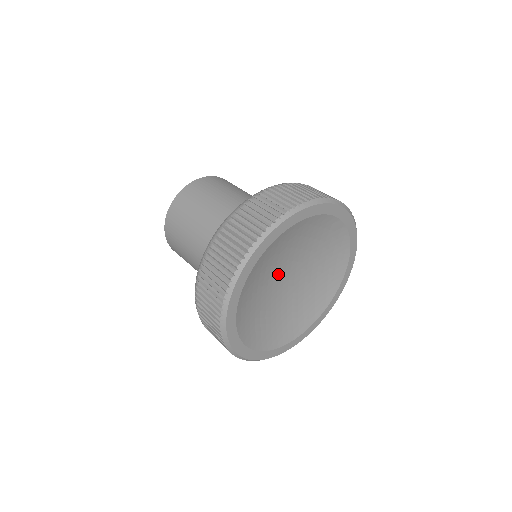
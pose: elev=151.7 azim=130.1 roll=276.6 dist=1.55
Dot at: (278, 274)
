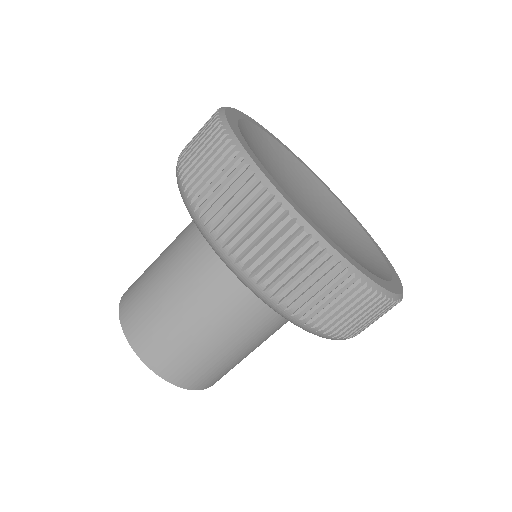
Dot at: occluded
